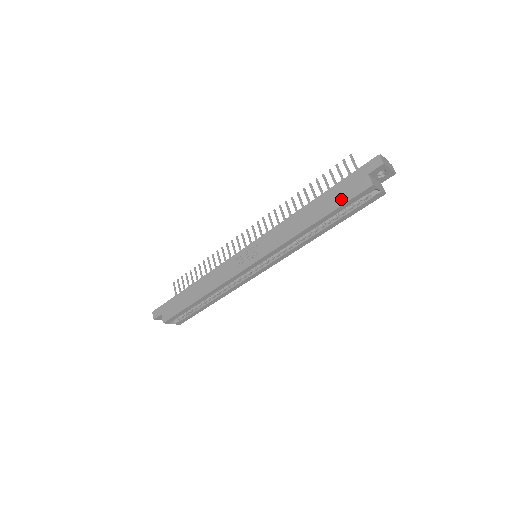
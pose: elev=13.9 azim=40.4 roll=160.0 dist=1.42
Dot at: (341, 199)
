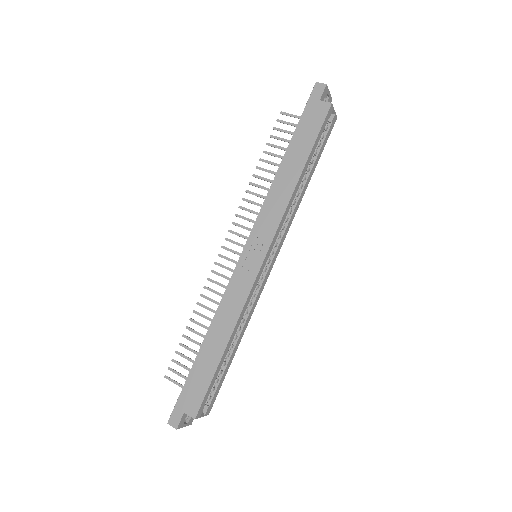
Dot at: (312, 134)
